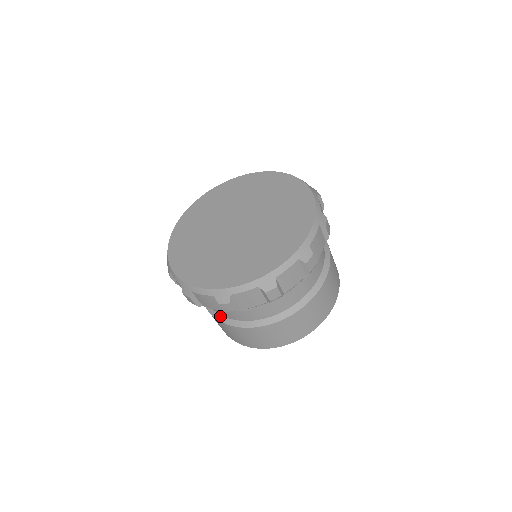
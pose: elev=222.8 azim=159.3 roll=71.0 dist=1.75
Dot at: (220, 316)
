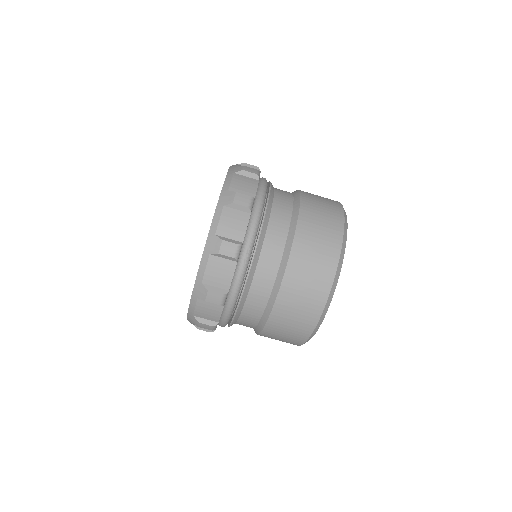
Dot at: occluded
